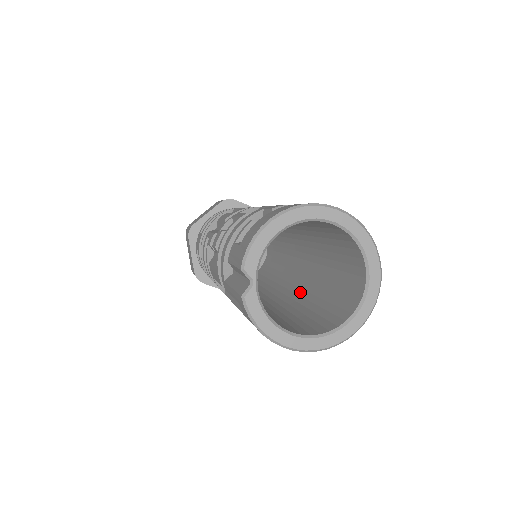
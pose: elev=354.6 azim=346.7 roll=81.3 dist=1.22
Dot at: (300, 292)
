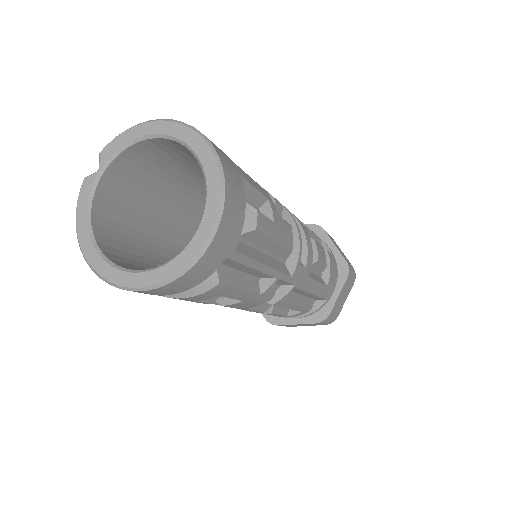
Dot at: occluded
